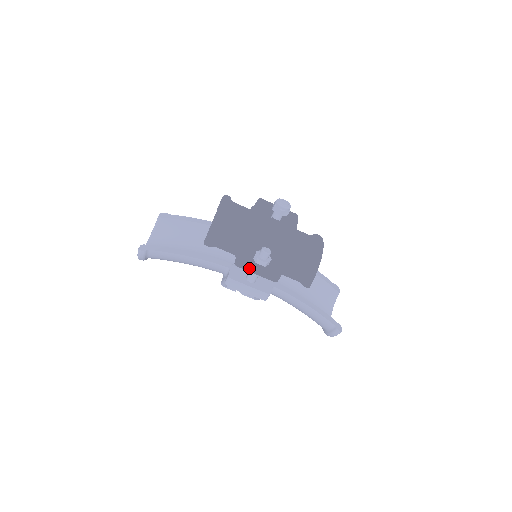
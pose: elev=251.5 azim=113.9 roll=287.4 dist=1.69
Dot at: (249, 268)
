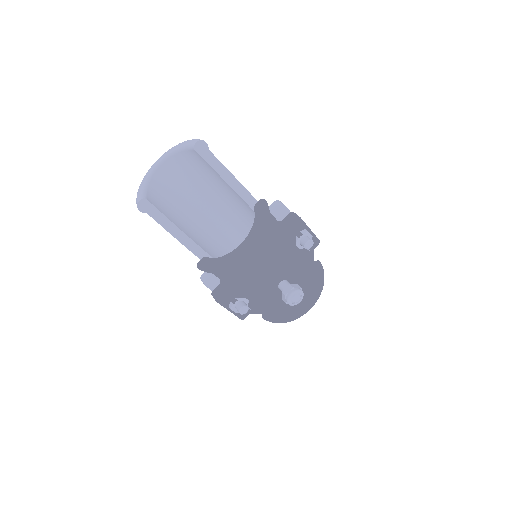
Dot at: occluded
